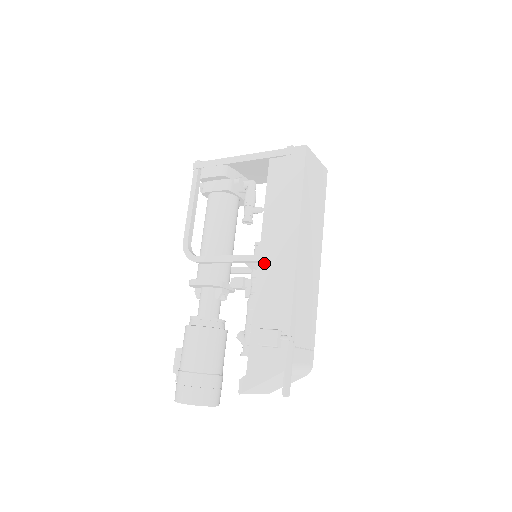
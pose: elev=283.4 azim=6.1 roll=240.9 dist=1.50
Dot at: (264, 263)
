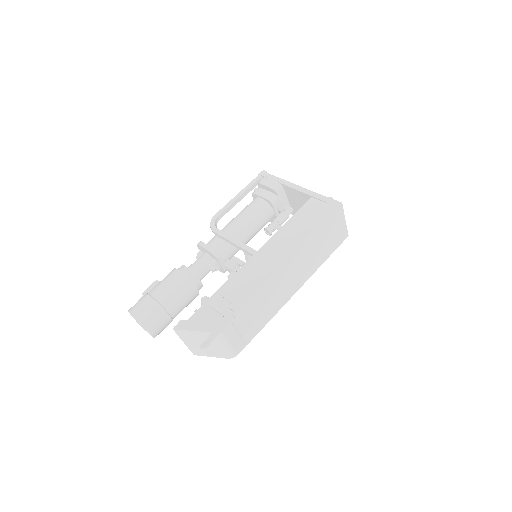
Dot at: (256, 258)
